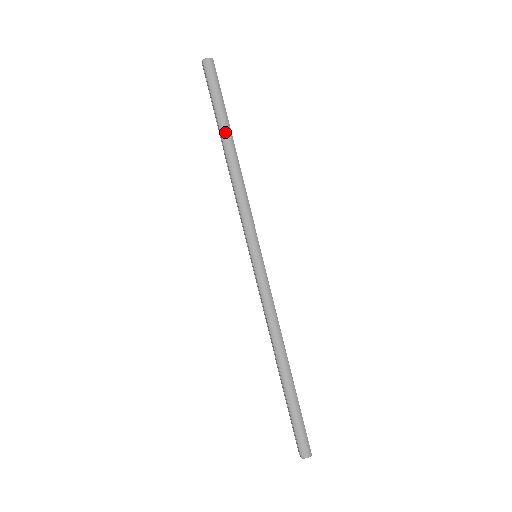
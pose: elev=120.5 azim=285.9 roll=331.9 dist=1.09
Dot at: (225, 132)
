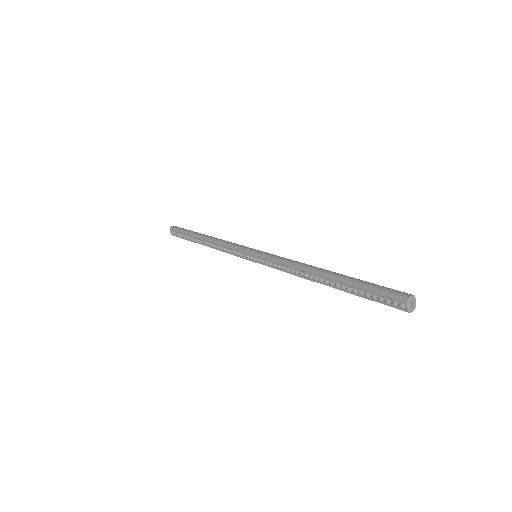
Dot at: (197, 234)
